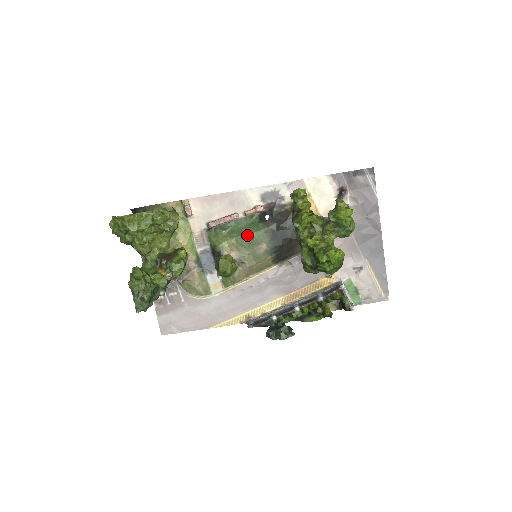
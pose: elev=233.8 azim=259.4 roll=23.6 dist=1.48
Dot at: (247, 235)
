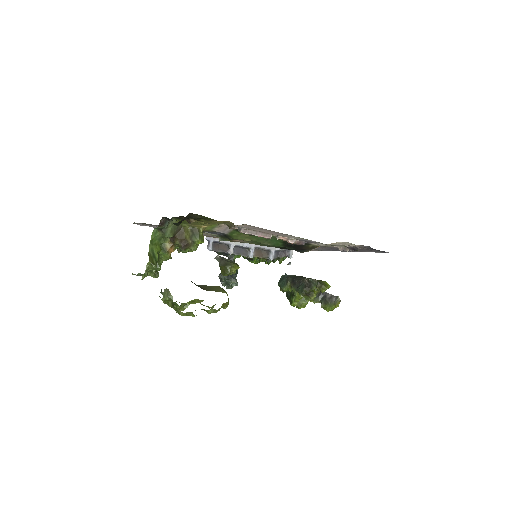
Dot at: (263, 243)
